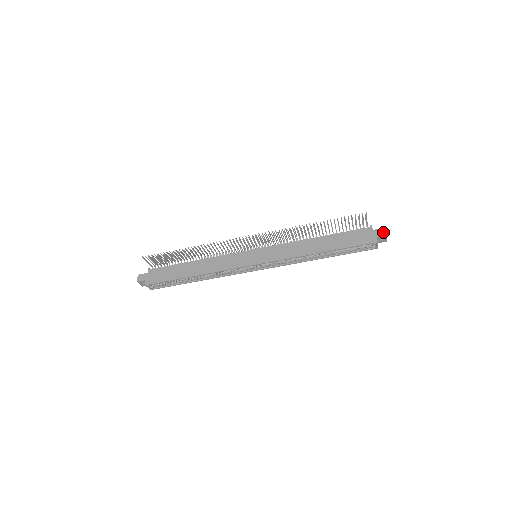
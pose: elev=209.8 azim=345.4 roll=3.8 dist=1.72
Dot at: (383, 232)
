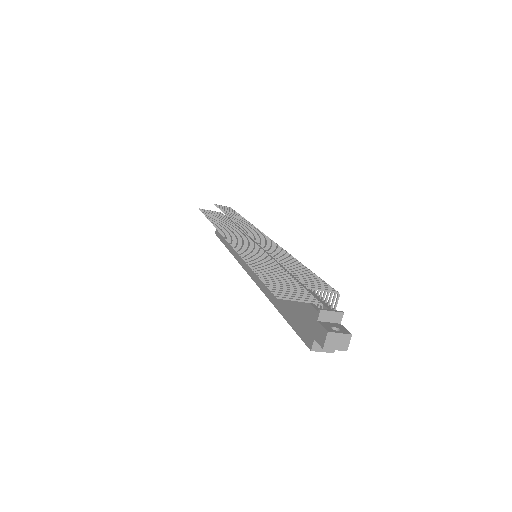
Dot at: (322, 338)
